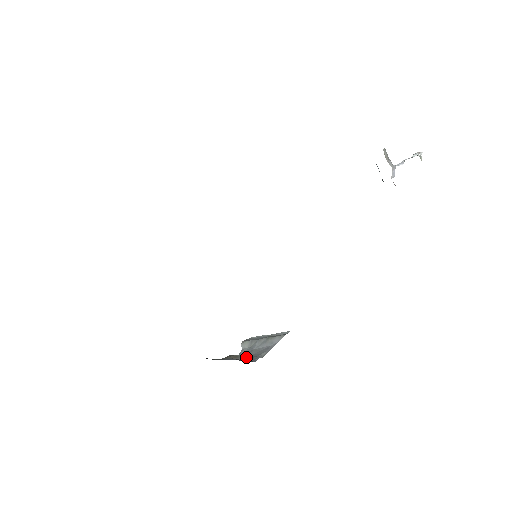
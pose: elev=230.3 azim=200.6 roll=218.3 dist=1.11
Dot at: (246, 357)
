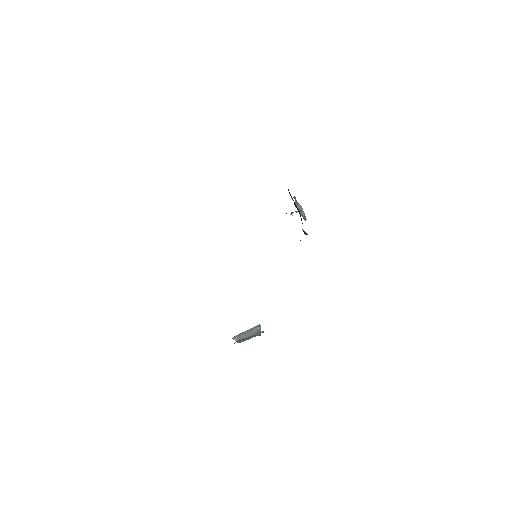
Dot at: (252, 336)
